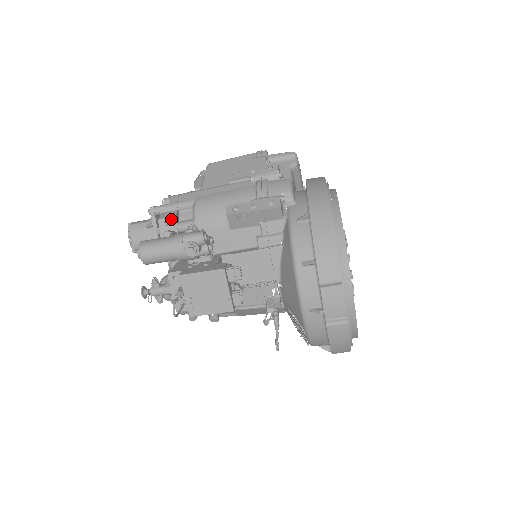
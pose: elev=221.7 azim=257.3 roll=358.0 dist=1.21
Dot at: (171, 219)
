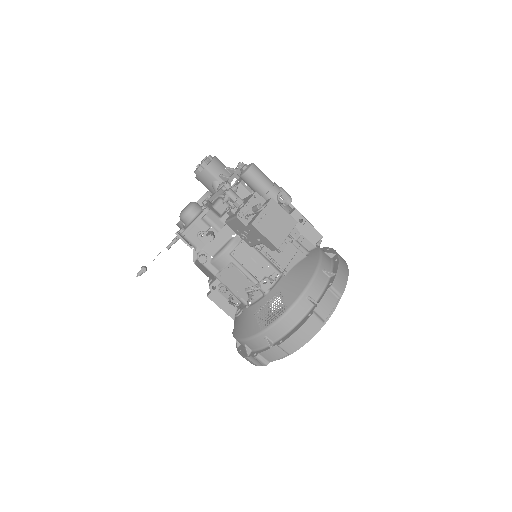
Dot at: occluded
